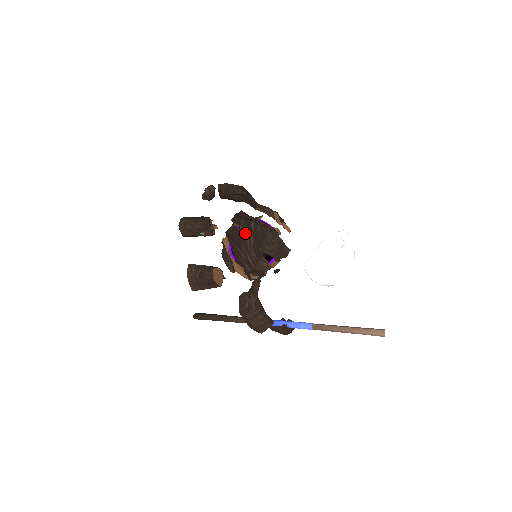
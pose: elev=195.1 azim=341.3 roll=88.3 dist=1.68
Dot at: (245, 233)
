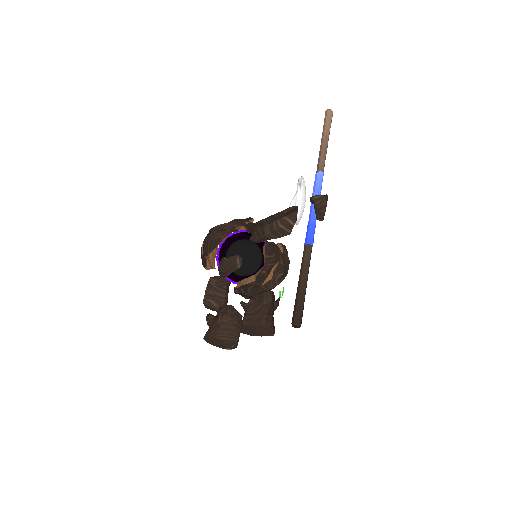
Dot at: occluded
